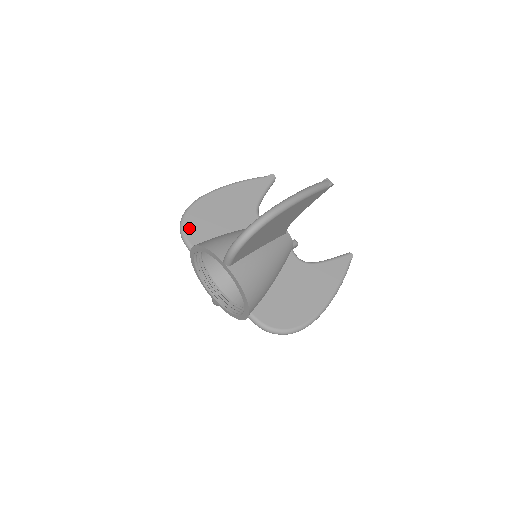
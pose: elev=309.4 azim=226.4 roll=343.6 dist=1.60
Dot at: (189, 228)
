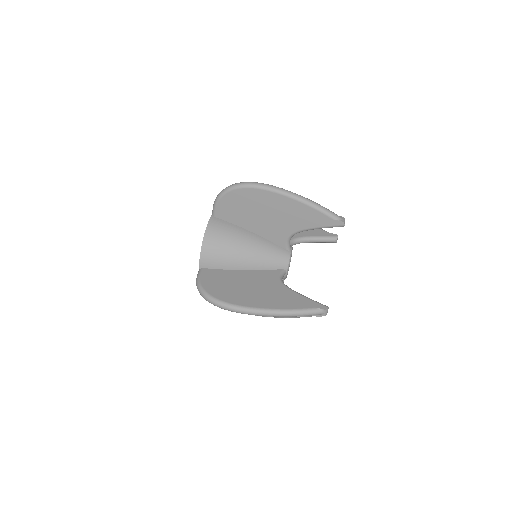
Dot at: (225, 201)
